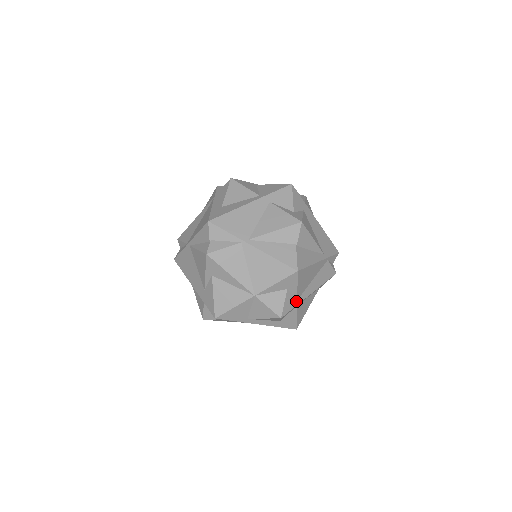
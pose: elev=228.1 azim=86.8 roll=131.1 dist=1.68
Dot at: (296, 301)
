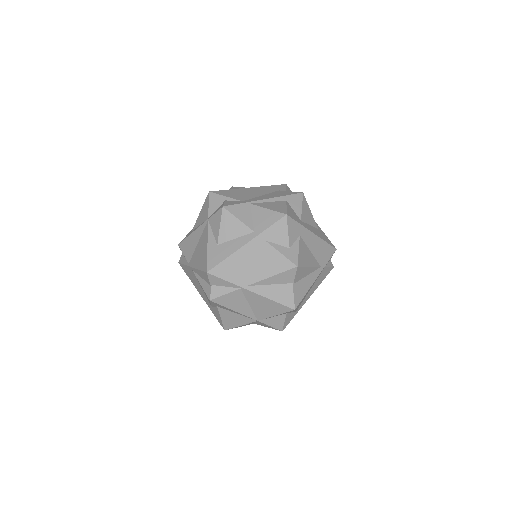
Dot at: (295, 312)
